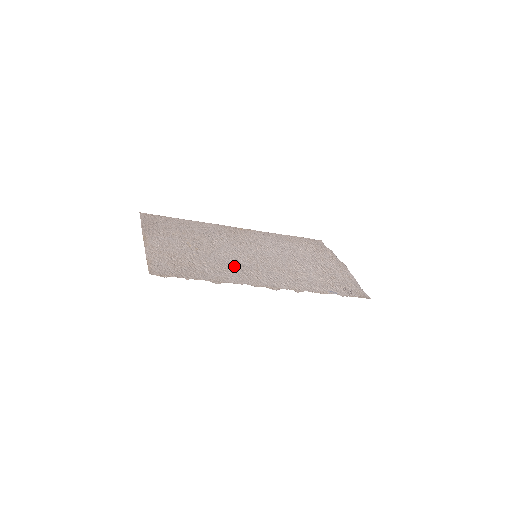
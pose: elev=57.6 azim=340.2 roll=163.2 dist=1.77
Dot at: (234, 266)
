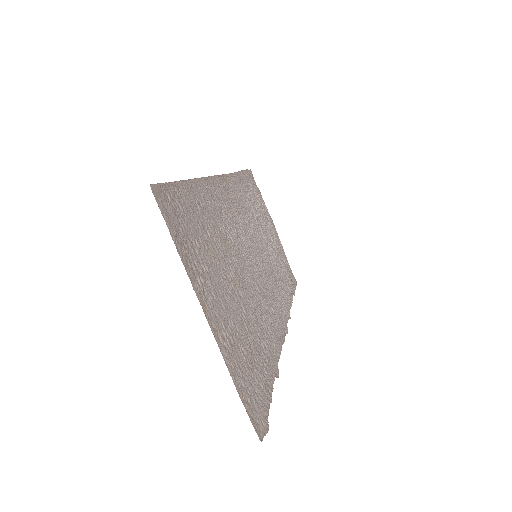
Dot at: (264, 306)
